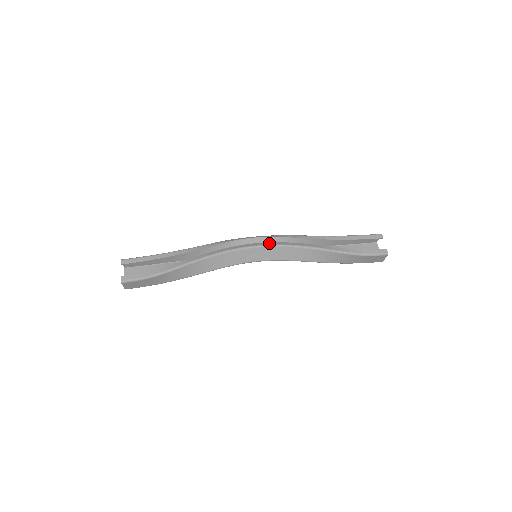
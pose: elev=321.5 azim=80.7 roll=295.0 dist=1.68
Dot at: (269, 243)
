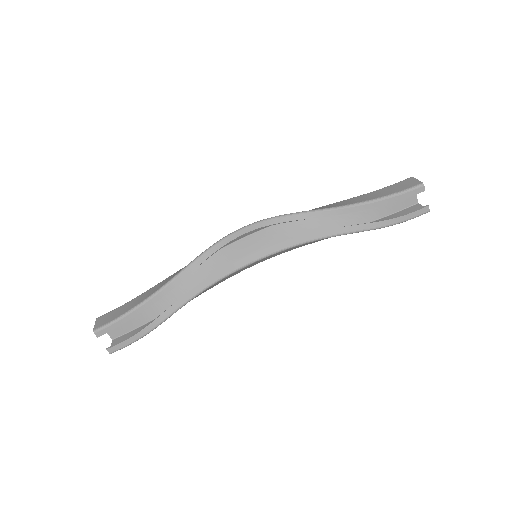
Dot at: (272, 249)
